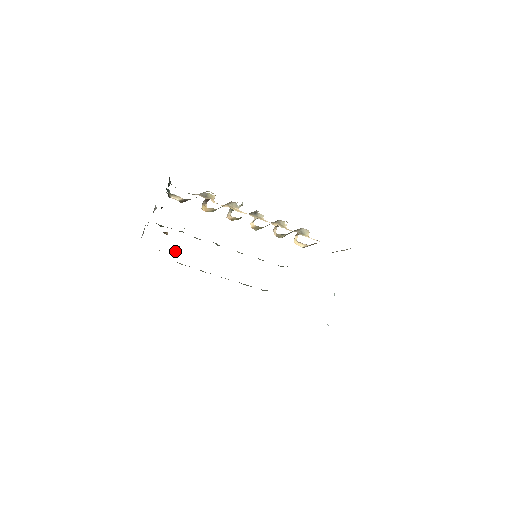
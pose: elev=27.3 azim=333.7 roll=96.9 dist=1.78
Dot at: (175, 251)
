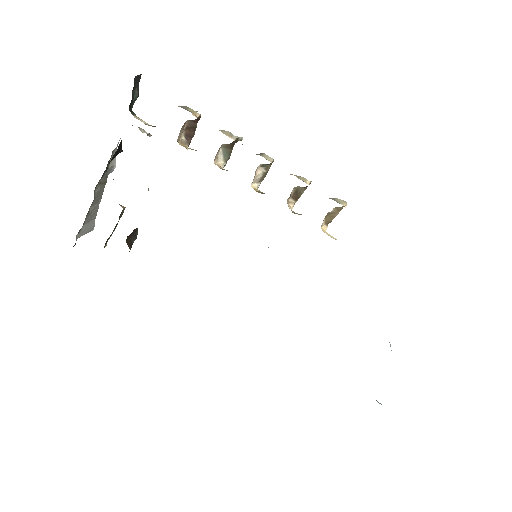
Dot at: (129, 239)
